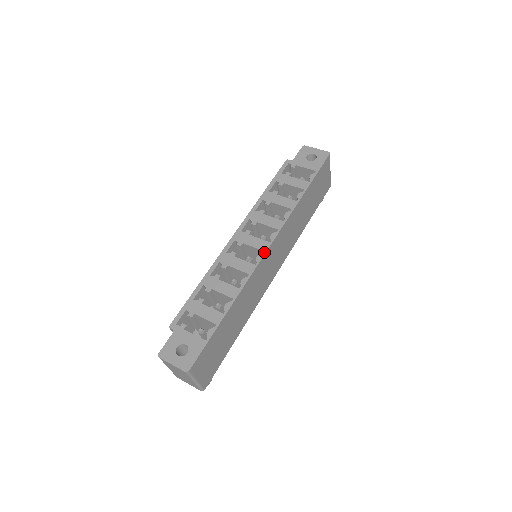
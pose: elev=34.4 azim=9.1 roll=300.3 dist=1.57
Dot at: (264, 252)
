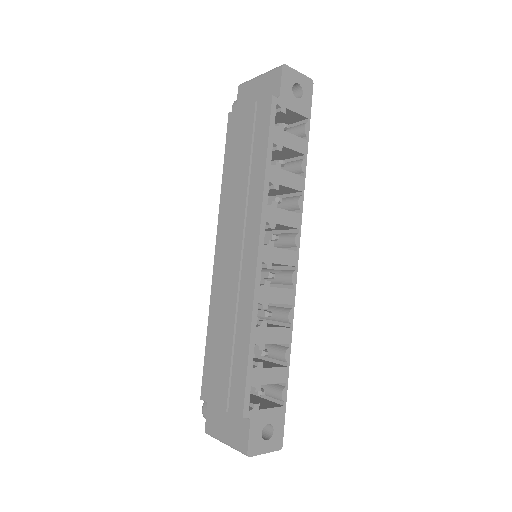
Dot at: (297, 268)
